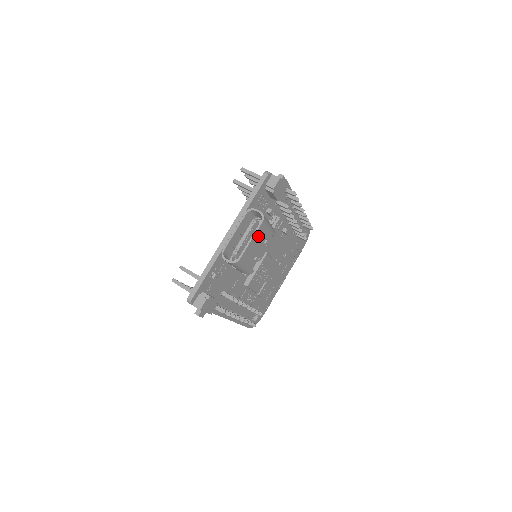
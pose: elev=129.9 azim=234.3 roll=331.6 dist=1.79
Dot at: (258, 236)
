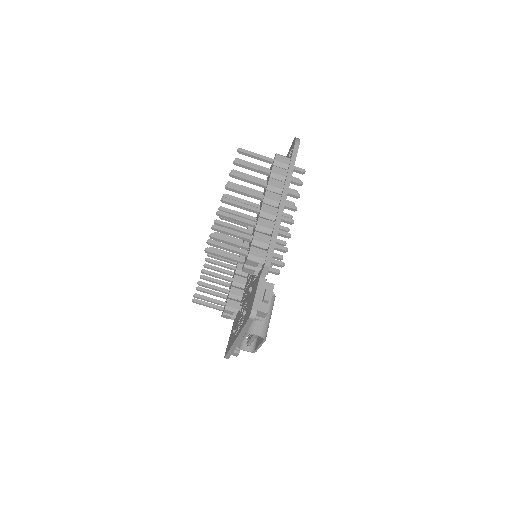
Dot at: occluded
